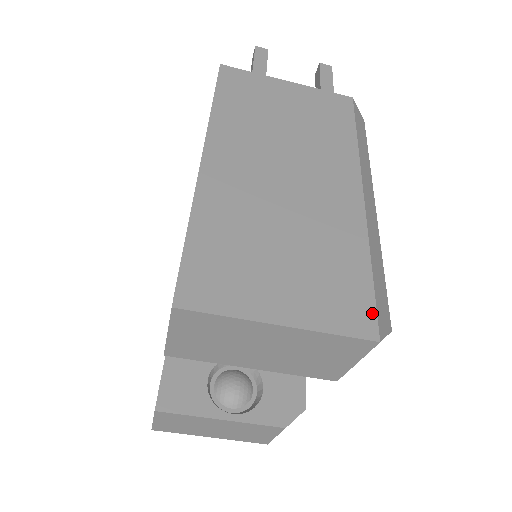
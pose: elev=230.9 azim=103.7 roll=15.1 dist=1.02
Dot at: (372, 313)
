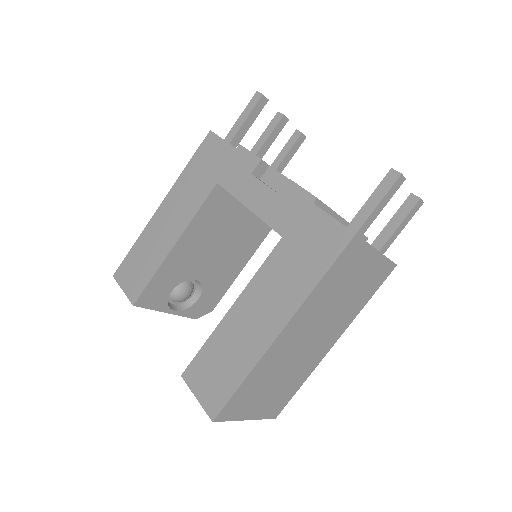
Dot at: (283, 408)
